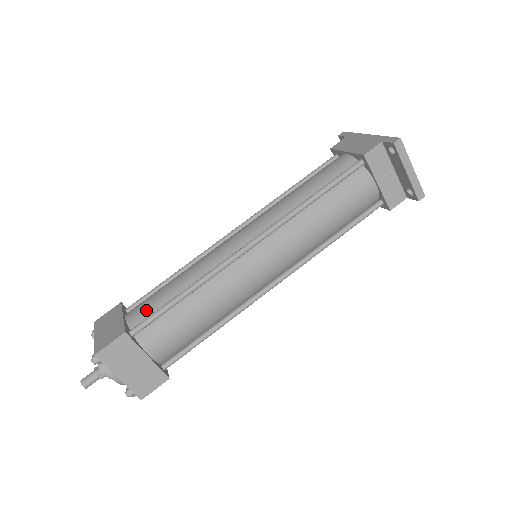
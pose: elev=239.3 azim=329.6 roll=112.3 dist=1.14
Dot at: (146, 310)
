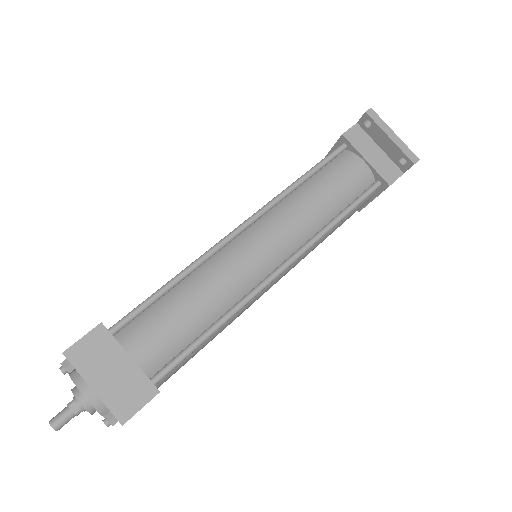
Dot at: occluded
